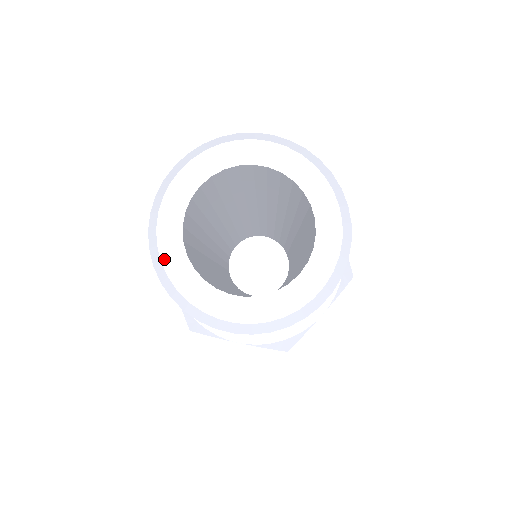
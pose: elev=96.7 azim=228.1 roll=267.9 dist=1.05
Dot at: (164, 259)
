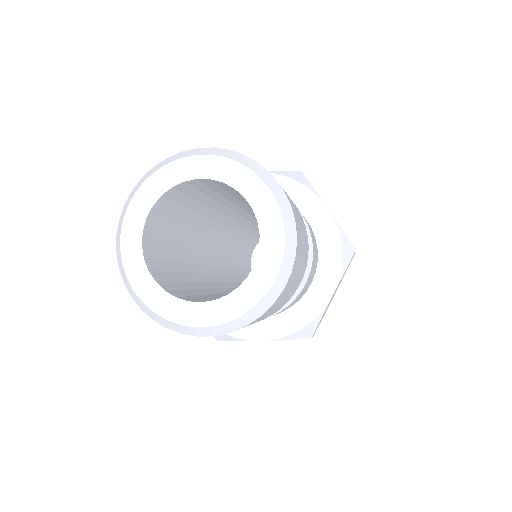
Dot at: (131, 206)
